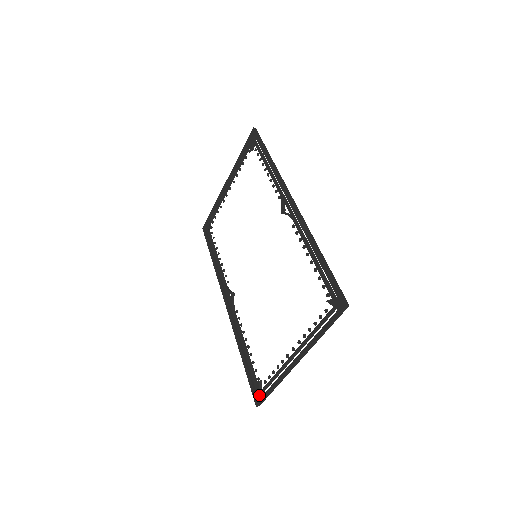
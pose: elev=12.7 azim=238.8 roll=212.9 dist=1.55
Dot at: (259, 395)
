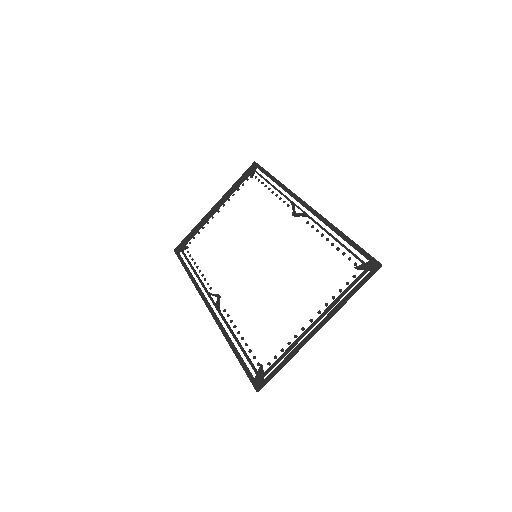
Dot at: (261, 377)
